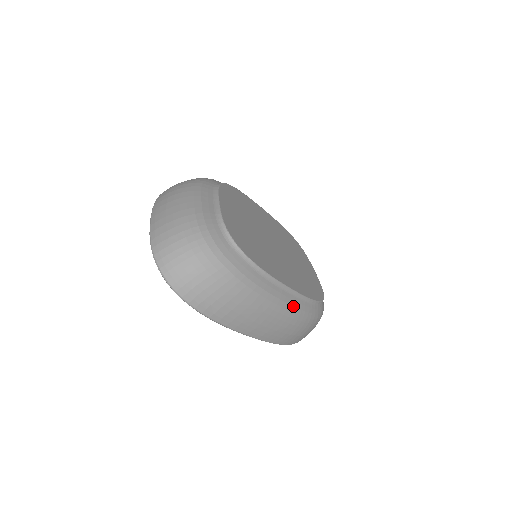
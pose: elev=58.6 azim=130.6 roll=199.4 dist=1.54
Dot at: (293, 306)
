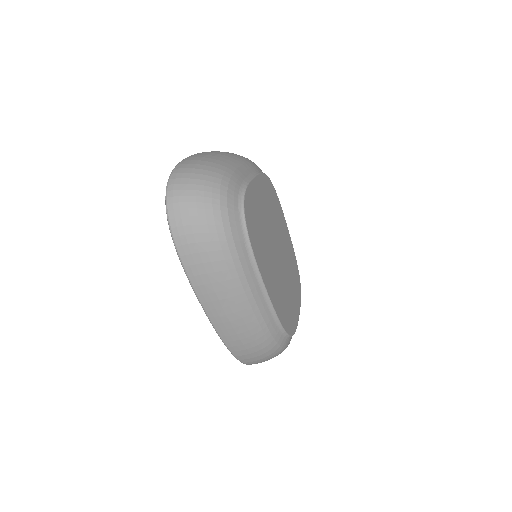
Dot at: (259, 309)
